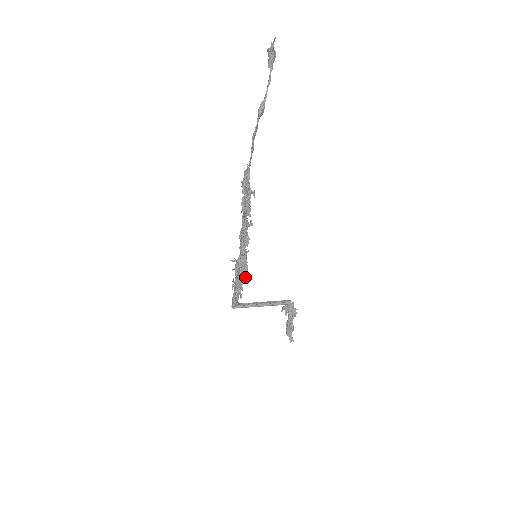
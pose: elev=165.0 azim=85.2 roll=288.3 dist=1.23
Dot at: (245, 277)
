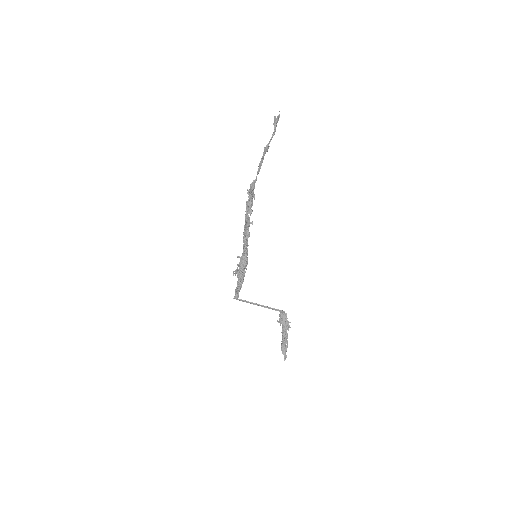
Dot at: occluded
